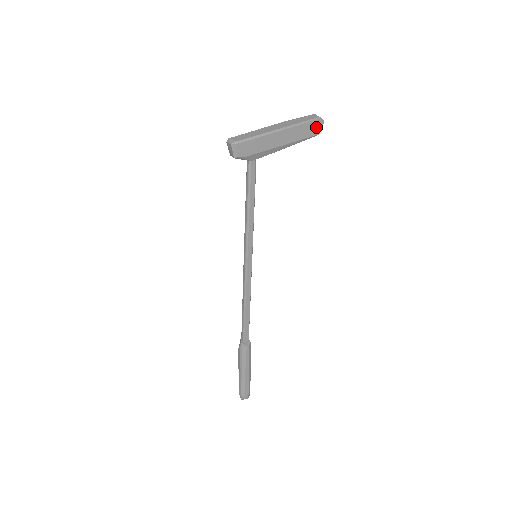
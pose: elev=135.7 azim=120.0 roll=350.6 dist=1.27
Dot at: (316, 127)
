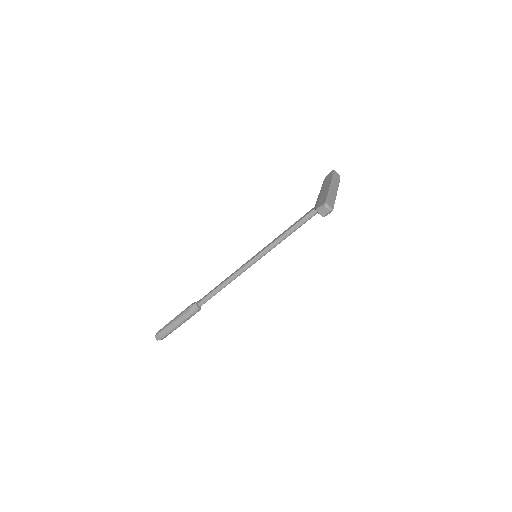
Dot at: occluded
